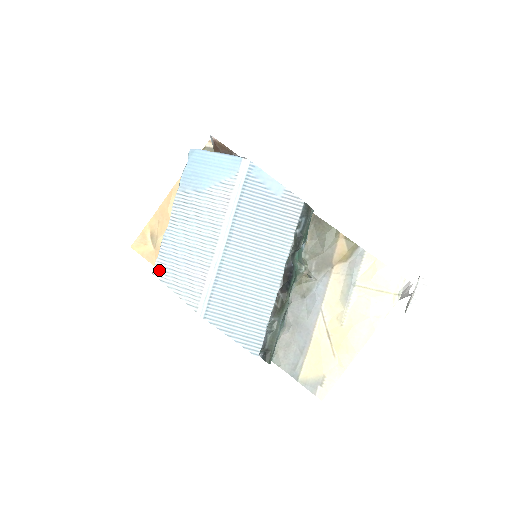
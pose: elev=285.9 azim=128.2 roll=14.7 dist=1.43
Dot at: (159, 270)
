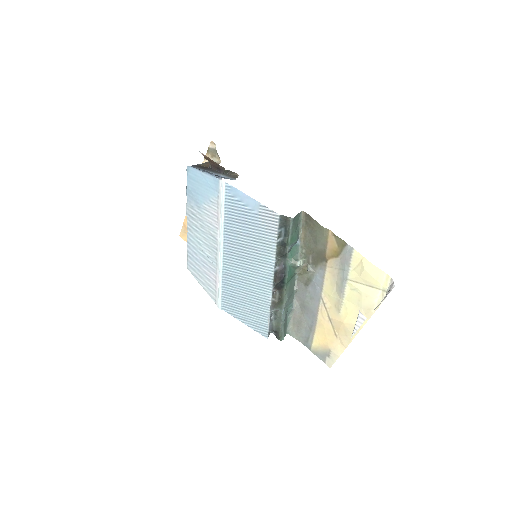
Dot at: (190, 267)
